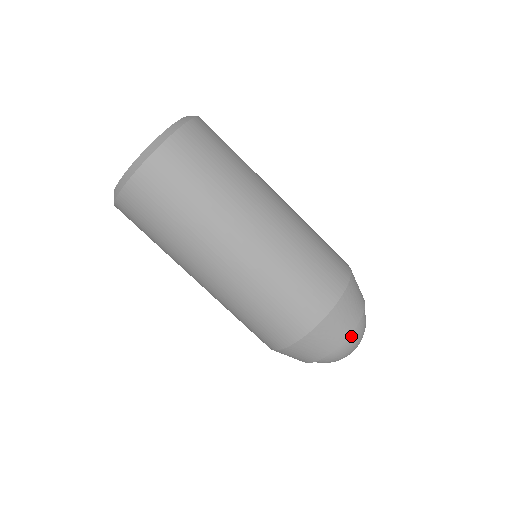
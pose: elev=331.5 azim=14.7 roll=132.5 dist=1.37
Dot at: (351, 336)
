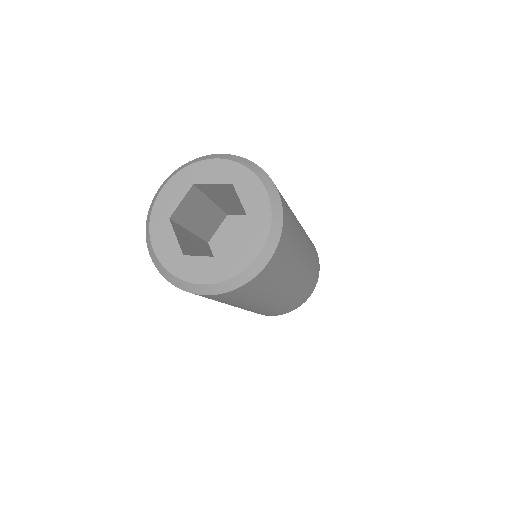
Dot at: occluded
